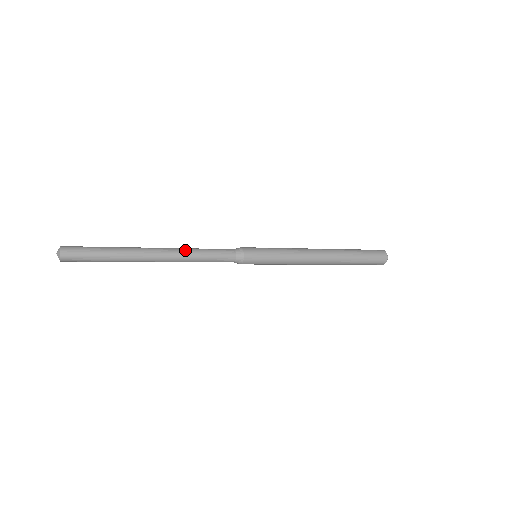
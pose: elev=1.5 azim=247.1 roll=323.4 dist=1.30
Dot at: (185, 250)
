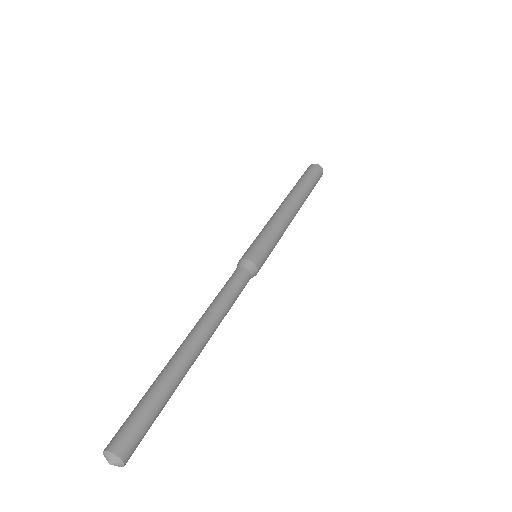
Dot at: occluded
